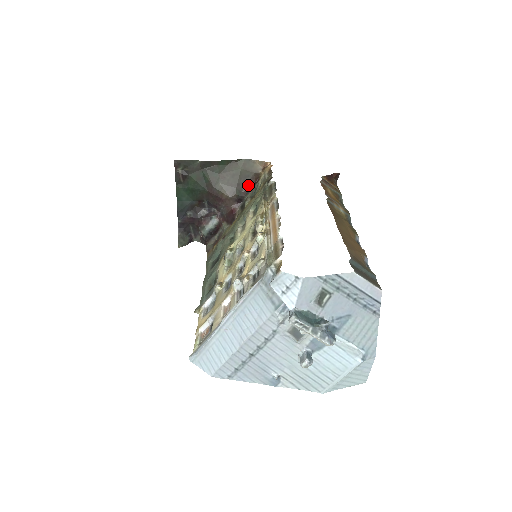
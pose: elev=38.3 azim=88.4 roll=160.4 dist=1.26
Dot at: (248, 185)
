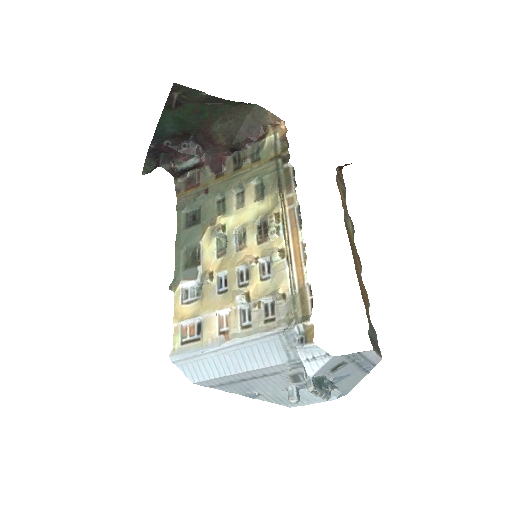
Dot at: (250, 138)
